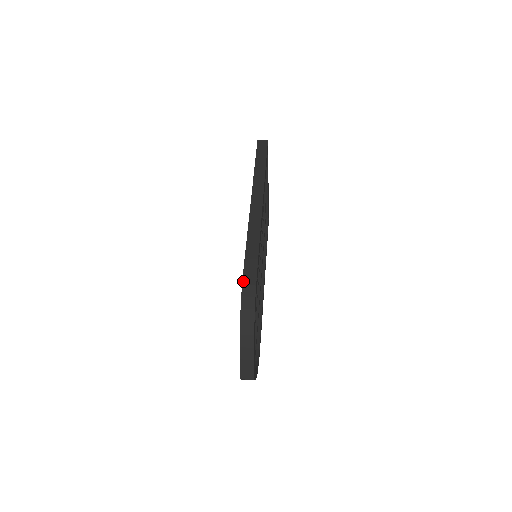
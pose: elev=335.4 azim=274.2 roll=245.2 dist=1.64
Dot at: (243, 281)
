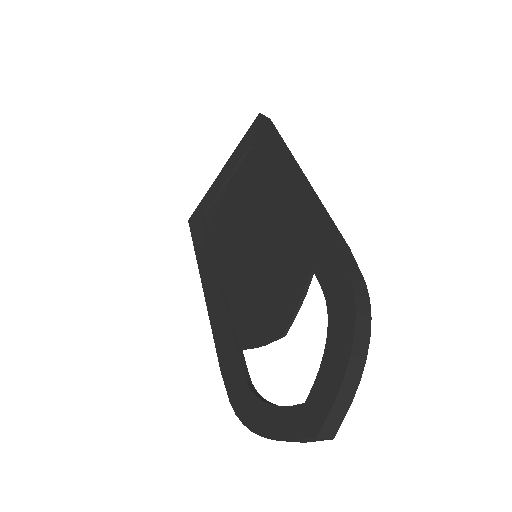
Dot at: (350, 272)
